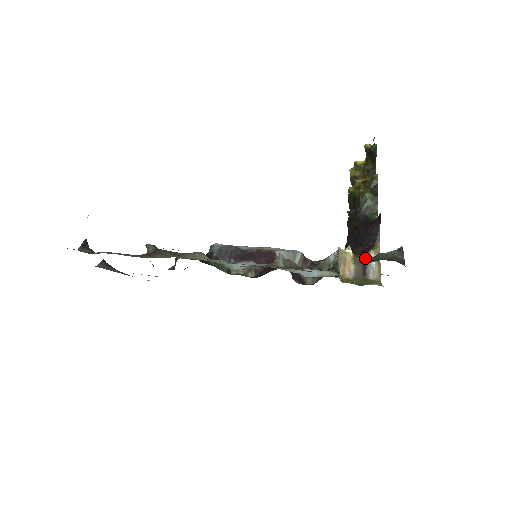
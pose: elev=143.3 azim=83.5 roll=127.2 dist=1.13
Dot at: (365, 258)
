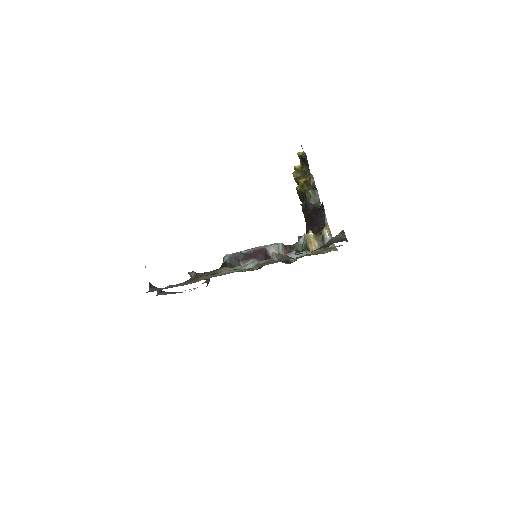
Dot at: (322, 235)
